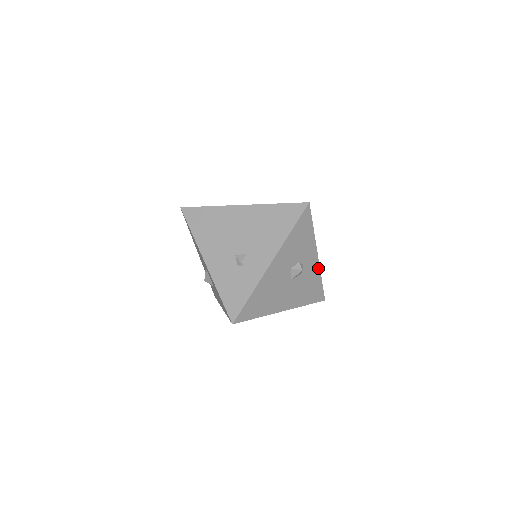
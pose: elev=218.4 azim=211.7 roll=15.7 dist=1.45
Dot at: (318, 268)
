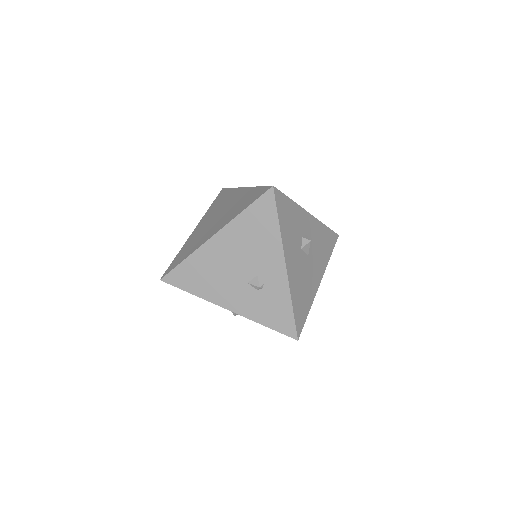
Dot at: (317, 221)
